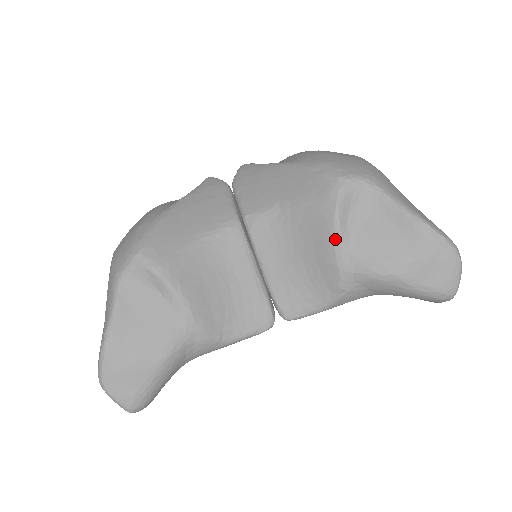
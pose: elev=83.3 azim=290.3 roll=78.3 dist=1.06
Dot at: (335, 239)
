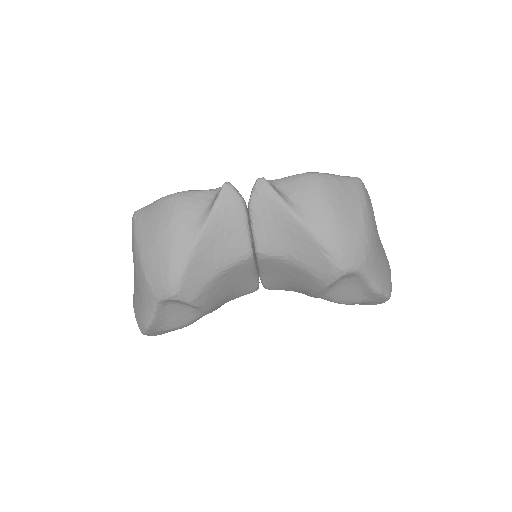
Dot at: (320, 291)
